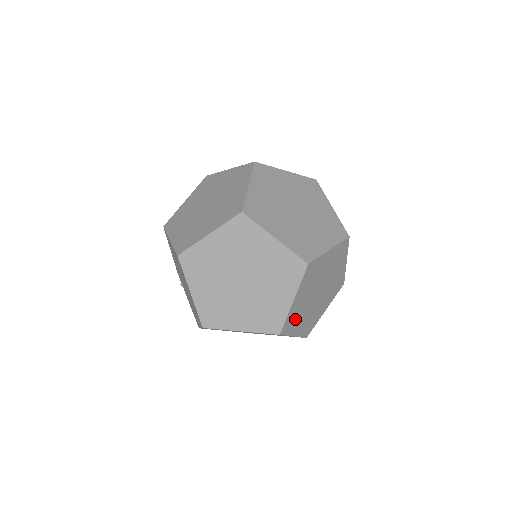
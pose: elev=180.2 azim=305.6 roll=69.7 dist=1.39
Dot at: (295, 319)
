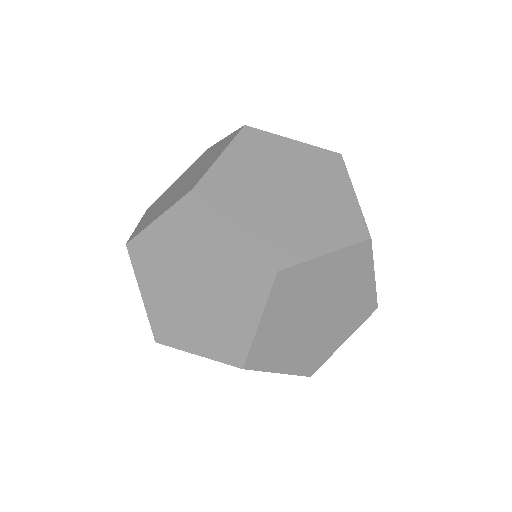
Dot at: (273, 350)
